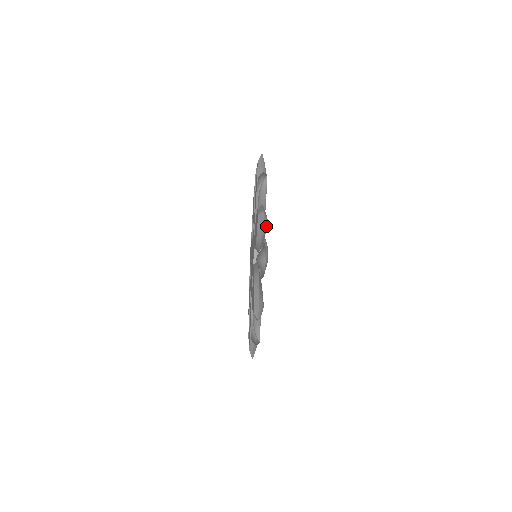
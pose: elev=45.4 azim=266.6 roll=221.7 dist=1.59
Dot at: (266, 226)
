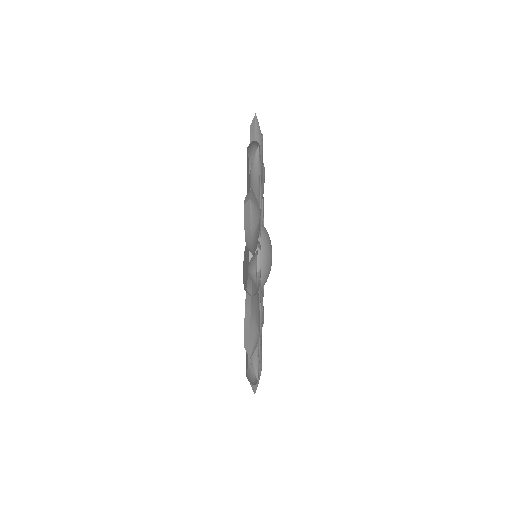
Dot at: (257, 220)
